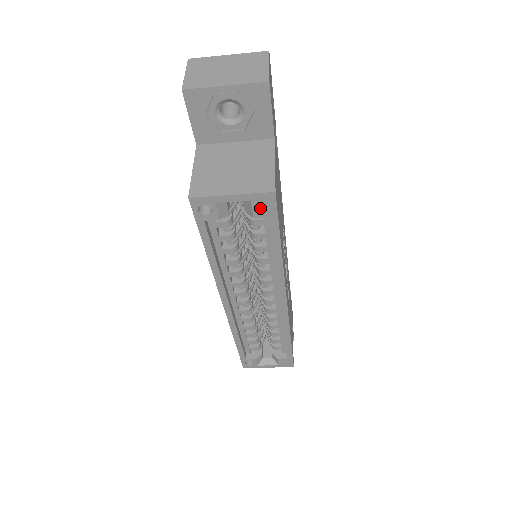
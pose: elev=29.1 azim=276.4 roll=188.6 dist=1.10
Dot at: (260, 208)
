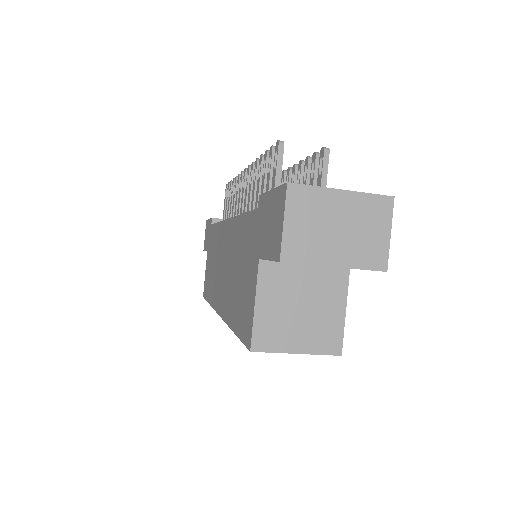
Dot at: occluded
